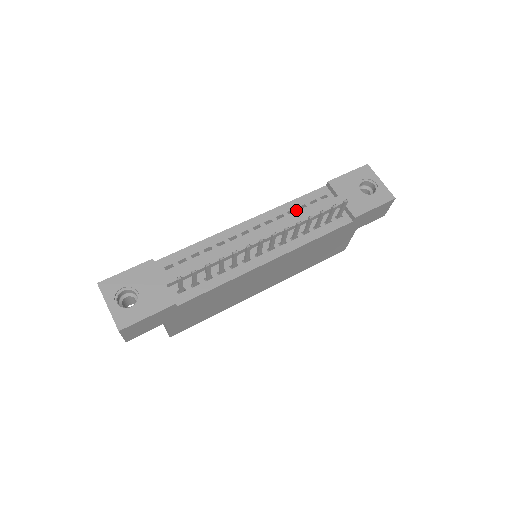
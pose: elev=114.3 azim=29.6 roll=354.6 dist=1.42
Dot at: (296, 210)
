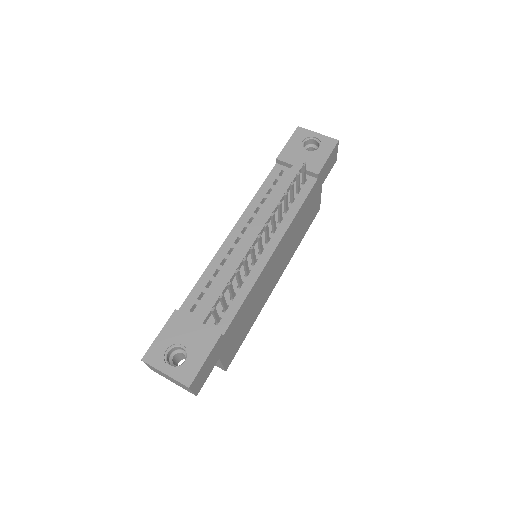
Dot at: (266, 197)
